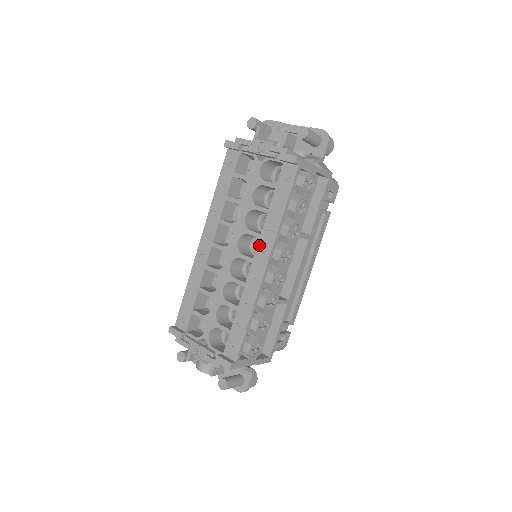
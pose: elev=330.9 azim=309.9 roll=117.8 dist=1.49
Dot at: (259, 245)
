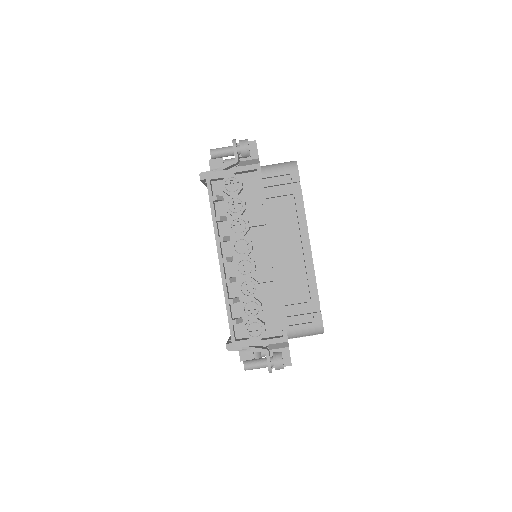
Dot at: occluded
